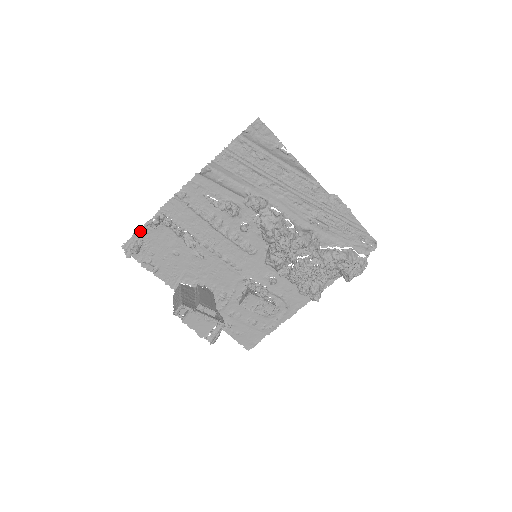
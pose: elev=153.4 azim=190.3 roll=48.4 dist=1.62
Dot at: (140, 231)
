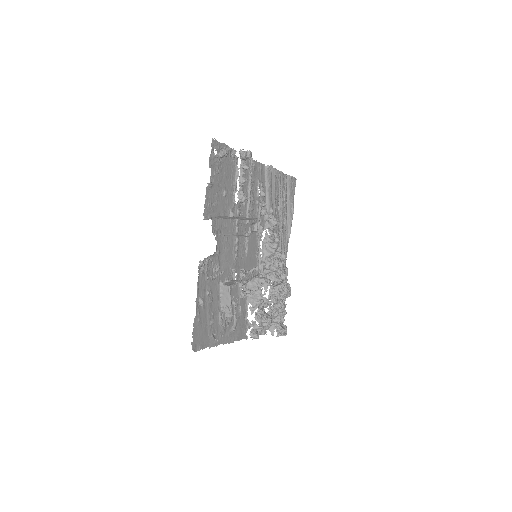
Dot at: (227, 147)
